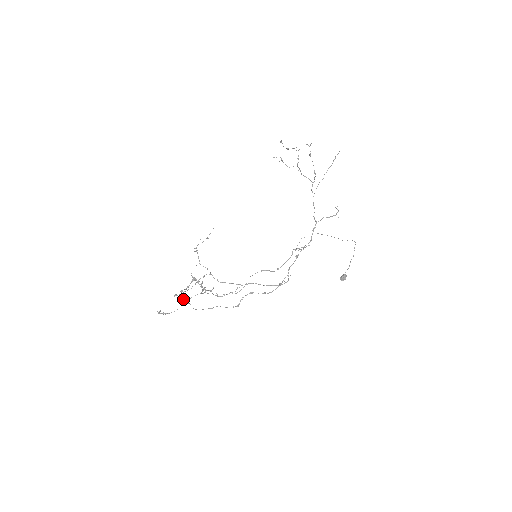
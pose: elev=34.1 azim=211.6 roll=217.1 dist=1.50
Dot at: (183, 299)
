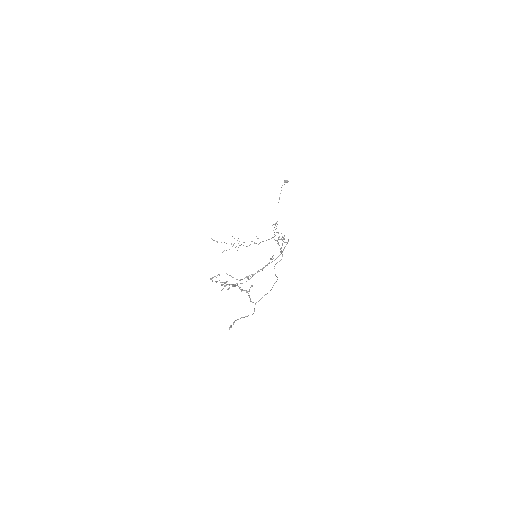
Dot at: (226, 282)
